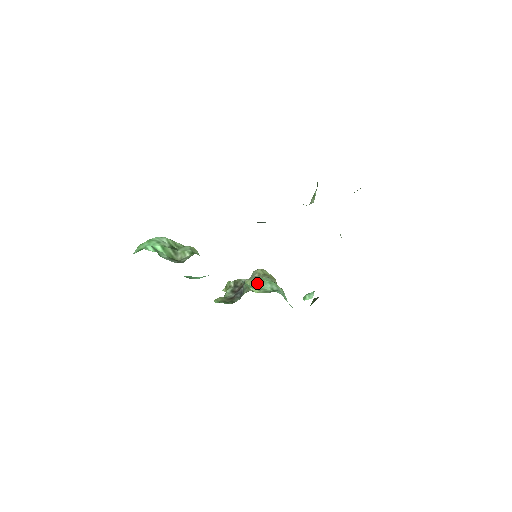
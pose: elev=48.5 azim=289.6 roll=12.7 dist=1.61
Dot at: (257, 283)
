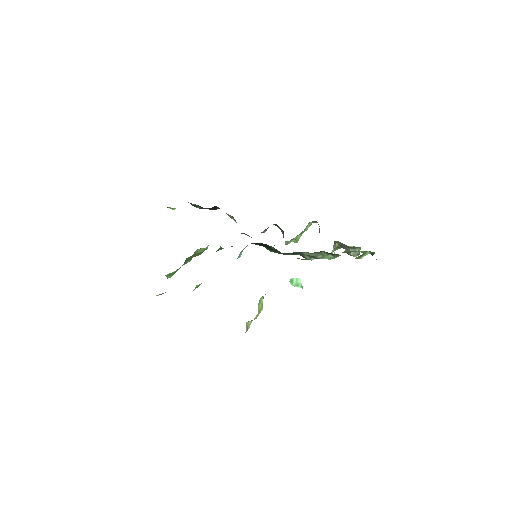
Dot at: occluded
